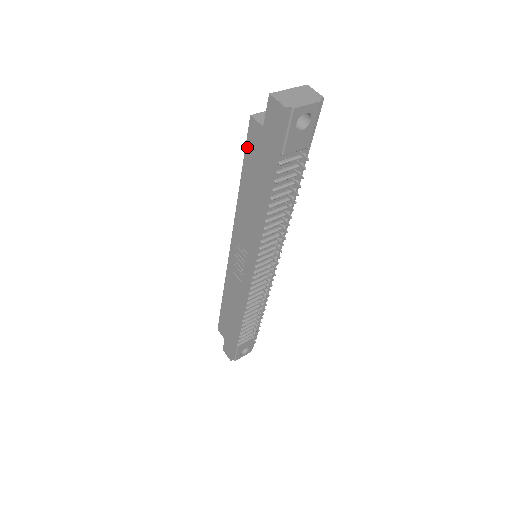
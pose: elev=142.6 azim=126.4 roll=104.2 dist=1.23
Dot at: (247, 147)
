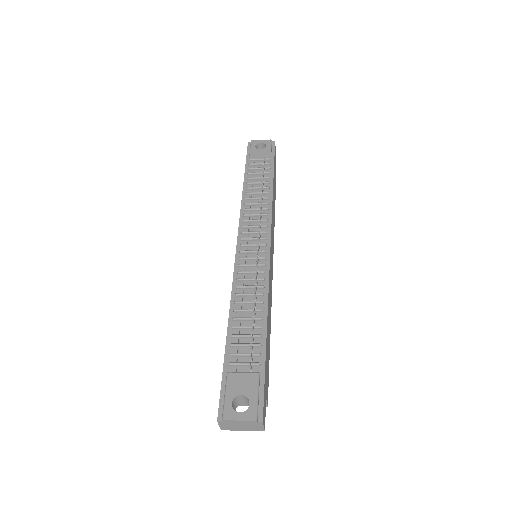
Dot at: occluded
